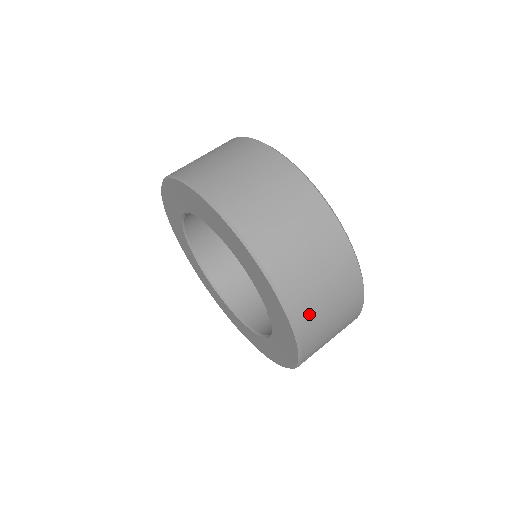
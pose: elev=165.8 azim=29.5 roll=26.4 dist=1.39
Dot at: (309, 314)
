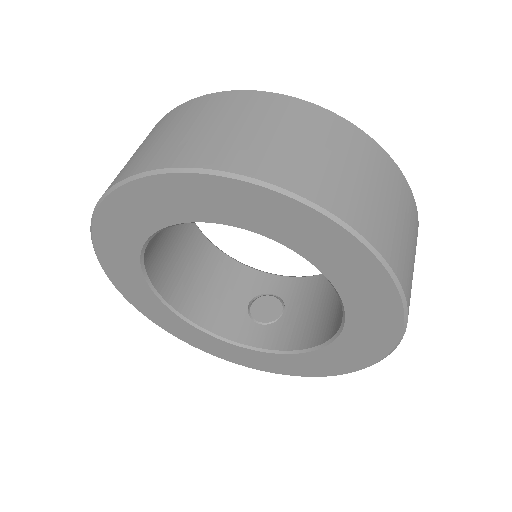
Dot at: occluded
